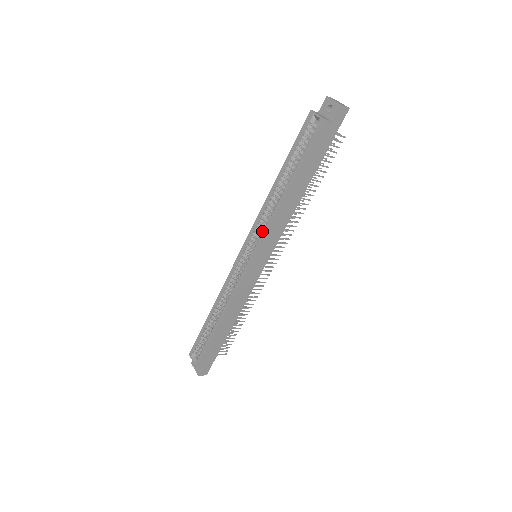
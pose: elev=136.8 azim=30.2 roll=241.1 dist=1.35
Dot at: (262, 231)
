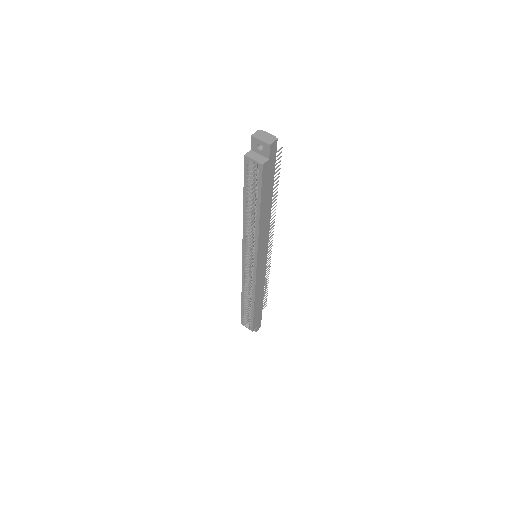
Dot at: (252, 242)
